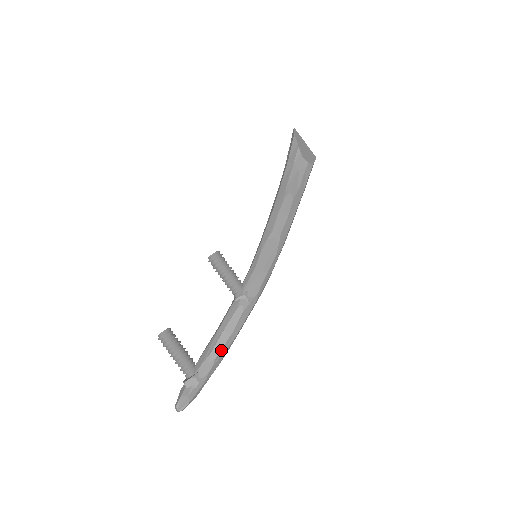
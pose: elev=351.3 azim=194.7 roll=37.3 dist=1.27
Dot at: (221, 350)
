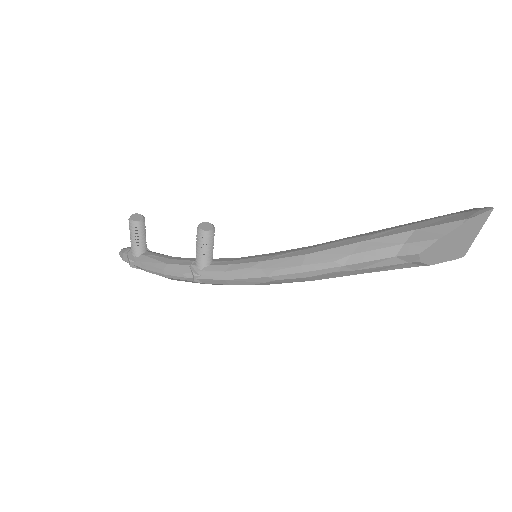
Dot at: (154, 273)
